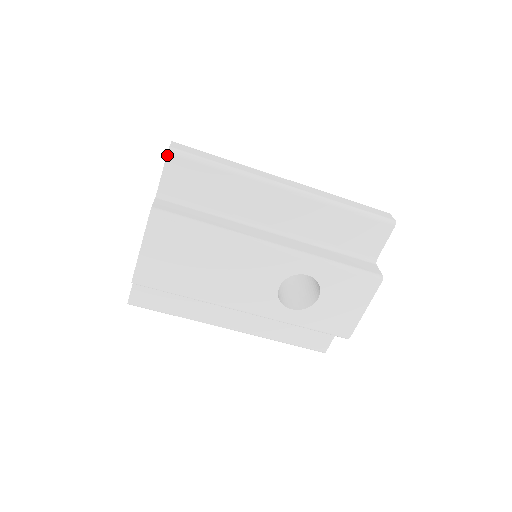
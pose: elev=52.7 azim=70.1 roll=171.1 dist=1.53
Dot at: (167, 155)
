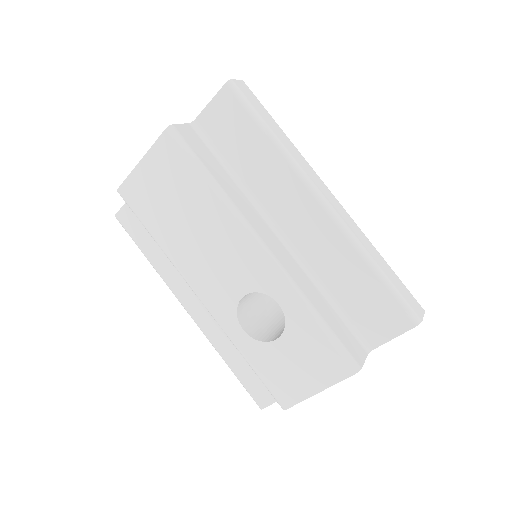
Dot at: (223, 86)
